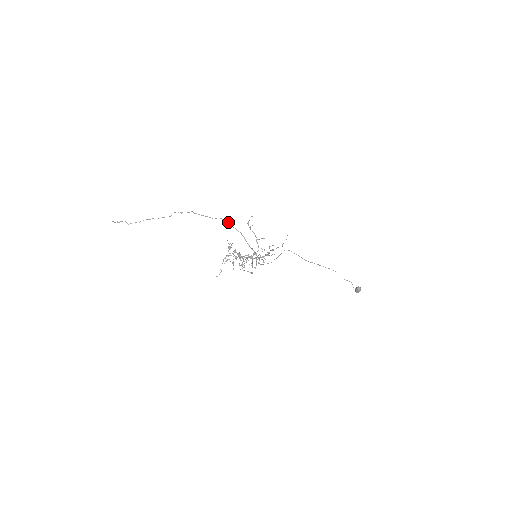
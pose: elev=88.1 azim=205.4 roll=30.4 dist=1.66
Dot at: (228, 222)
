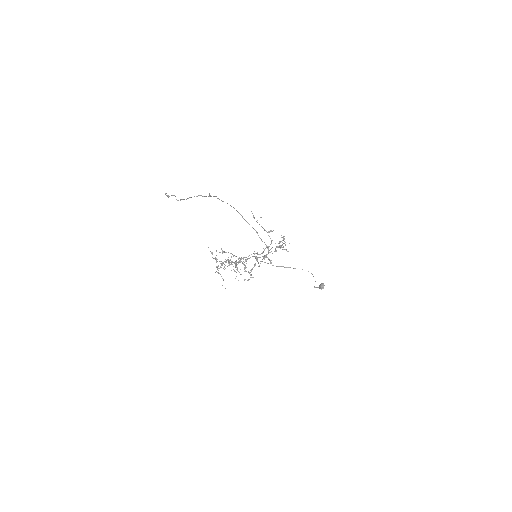
Dot at: (240, 214)
